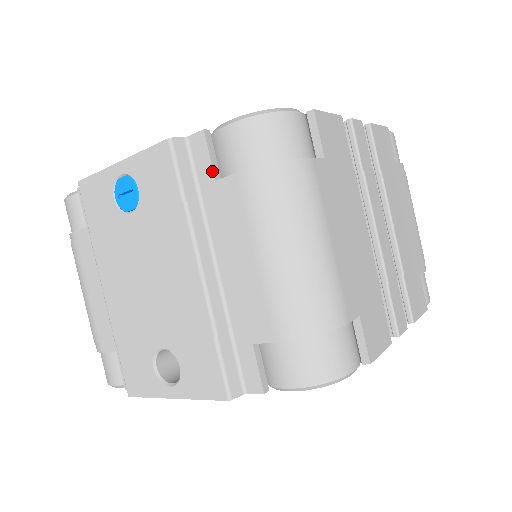
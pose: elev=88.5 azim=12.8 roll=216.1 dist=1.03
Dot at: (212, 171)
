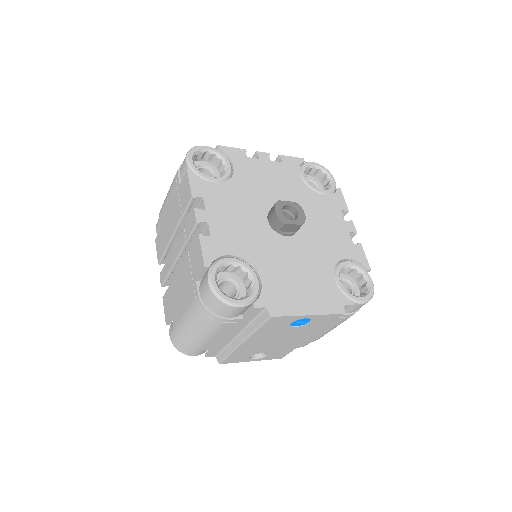
Dot at: occluded
